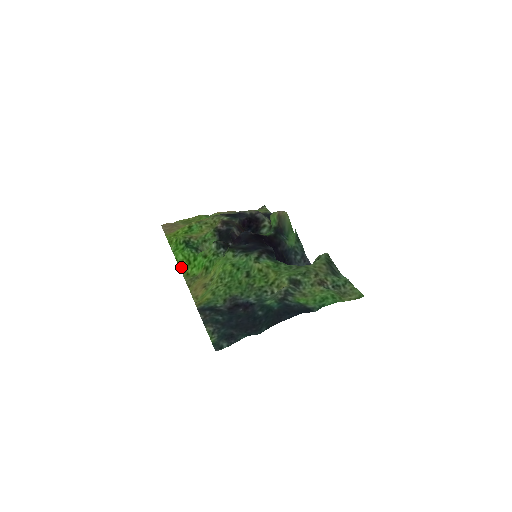
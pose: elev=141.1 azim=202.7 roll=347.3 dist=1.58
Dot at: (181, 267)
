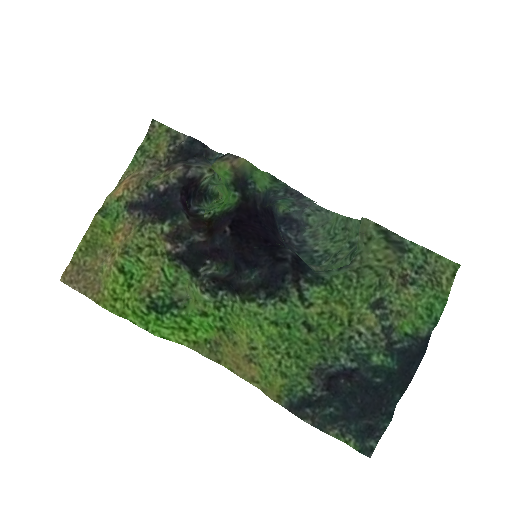
Dot at: (178, 341)
